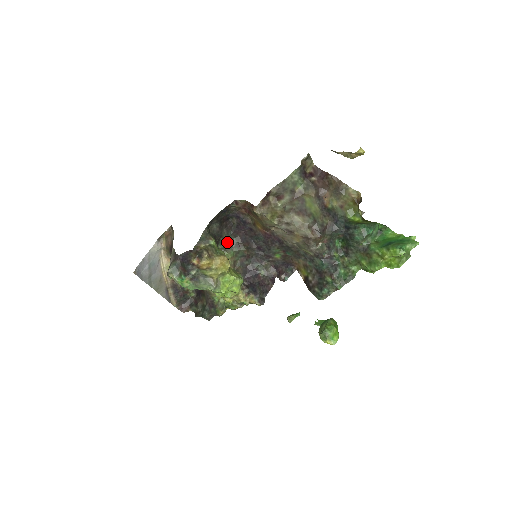
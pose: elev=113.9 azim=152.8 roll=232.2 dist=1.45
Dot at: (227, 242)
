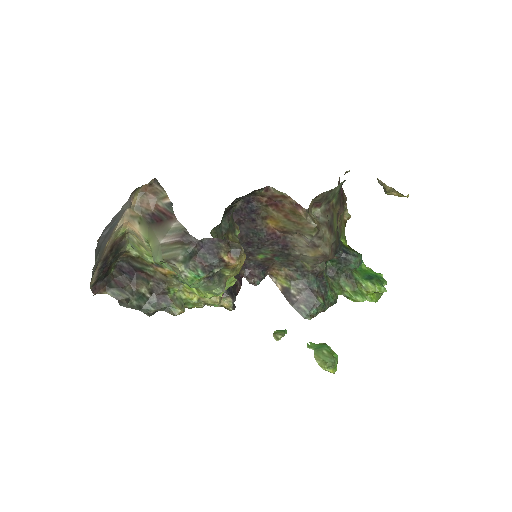
Dot at: (220, 226)
